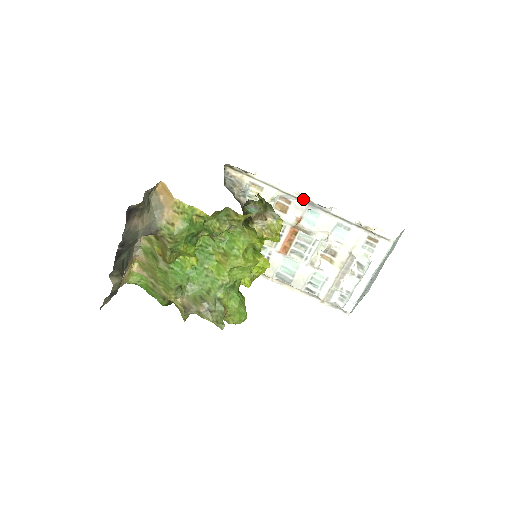
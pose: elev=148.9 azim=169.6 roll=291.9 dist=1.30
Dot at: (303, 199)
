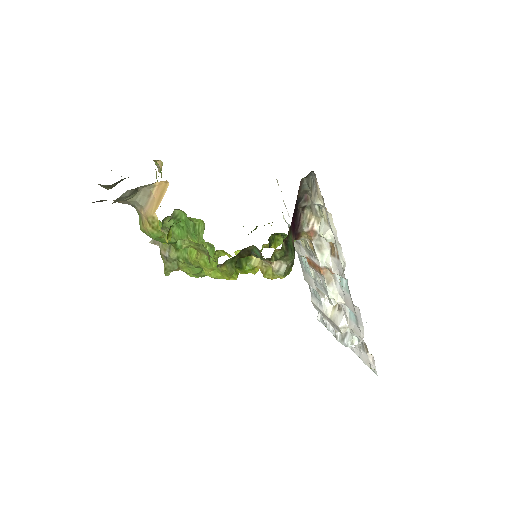
Dot at: (344, 274)
